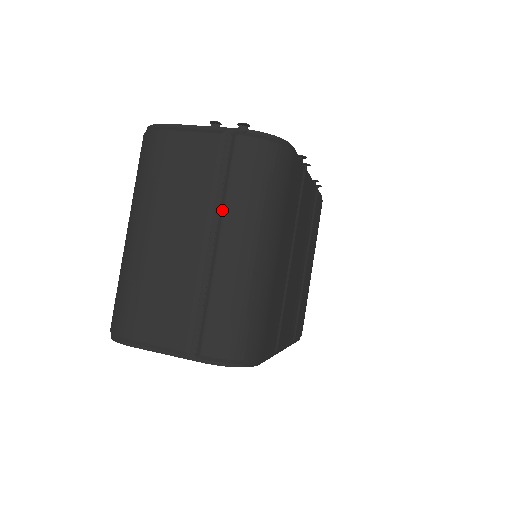
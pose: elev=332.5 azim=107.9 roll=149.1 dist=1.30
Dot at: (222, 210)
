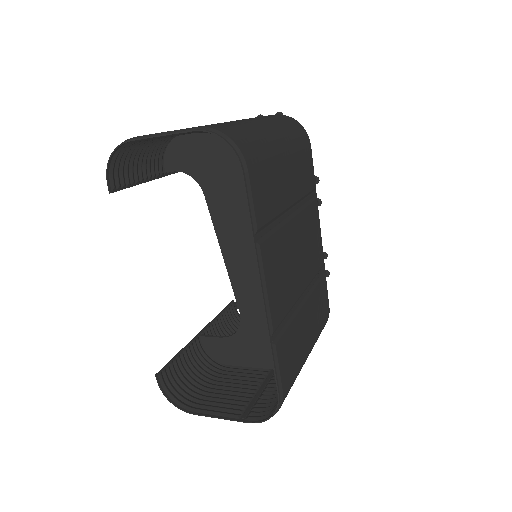
Dot at: occluded
